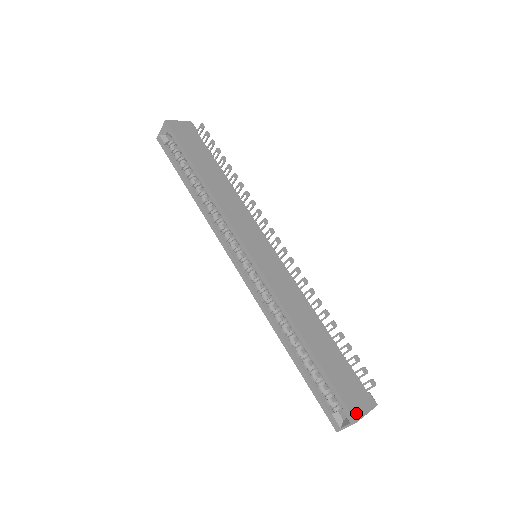
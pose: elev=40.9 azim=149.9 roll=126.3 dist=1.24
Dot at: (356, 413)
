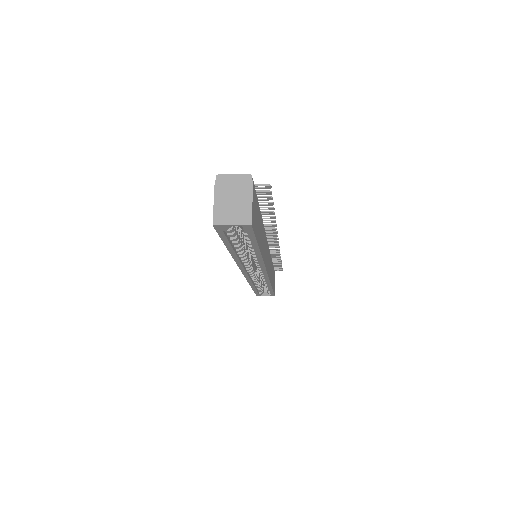
Dot at: occluded
